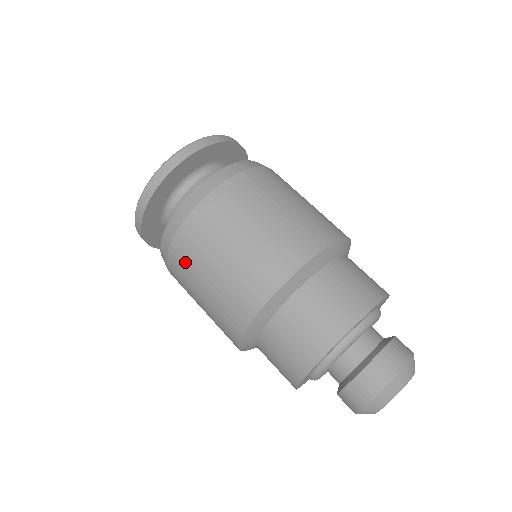
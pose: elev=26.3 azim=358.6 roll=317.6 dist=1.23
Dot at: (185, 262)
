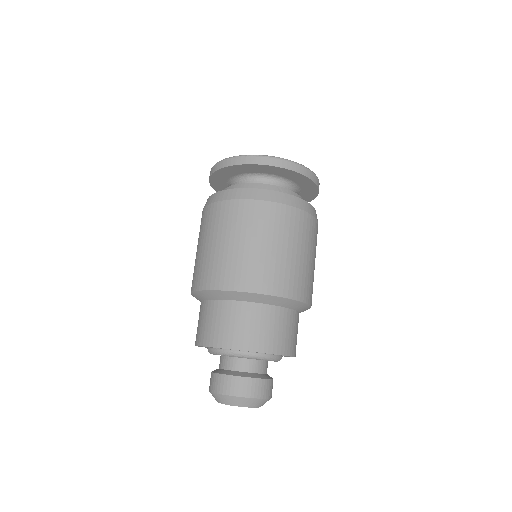
Dot at: occluded
